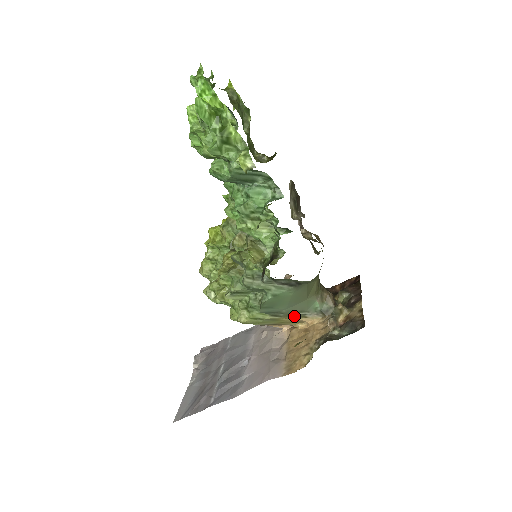
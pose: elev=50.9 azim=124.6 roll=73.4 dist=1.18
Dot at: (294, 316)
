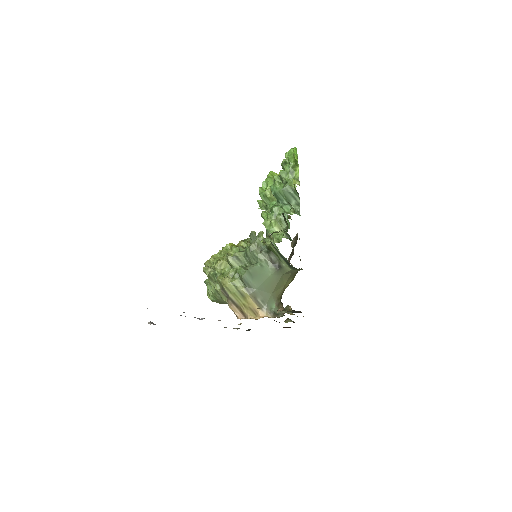
Dot at: (257, 302)
